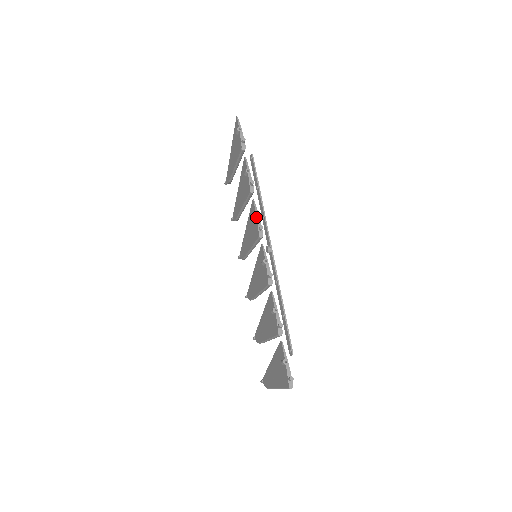
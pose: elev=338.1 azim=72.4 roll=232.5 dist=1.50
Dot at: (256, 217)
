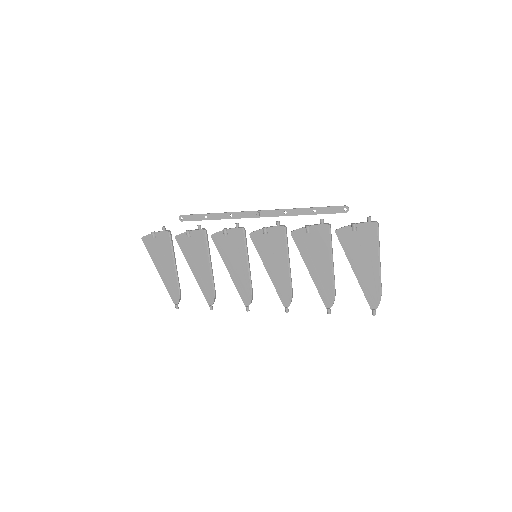
Dot at: (226, 230)
